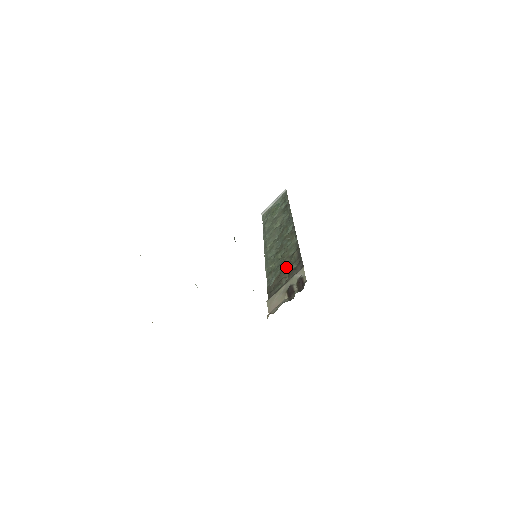
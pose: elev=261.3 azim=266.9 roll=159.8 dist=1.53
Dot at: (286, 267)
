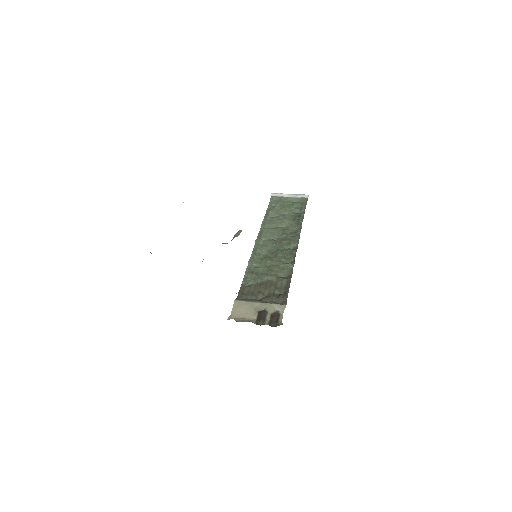
Dot at: (270, 285)
